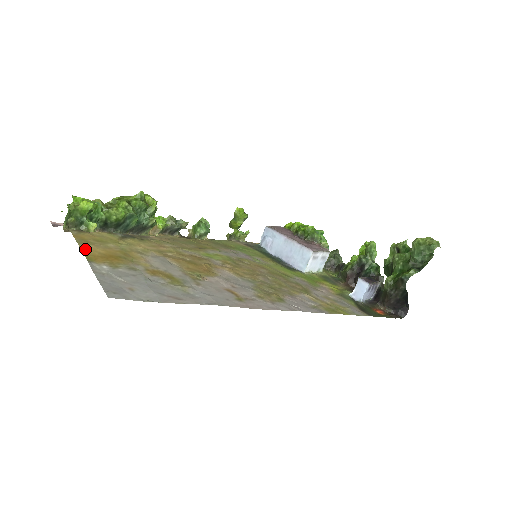
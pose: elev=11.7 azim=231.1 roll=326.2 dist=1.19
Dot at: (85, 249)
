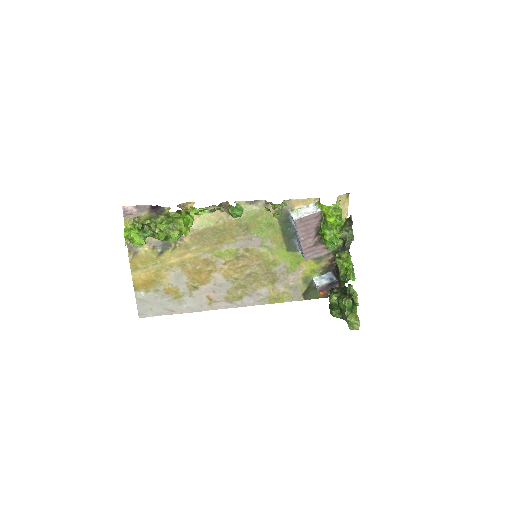
Dot at: (134, 279)
